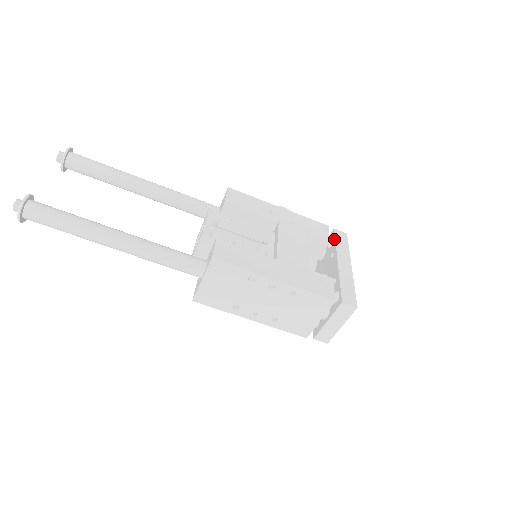
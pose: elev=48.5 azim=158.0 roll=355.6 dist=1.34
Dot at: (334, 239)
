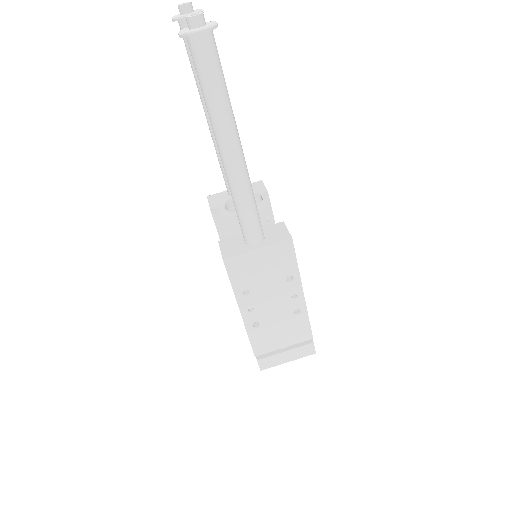
Dot at: occluded
